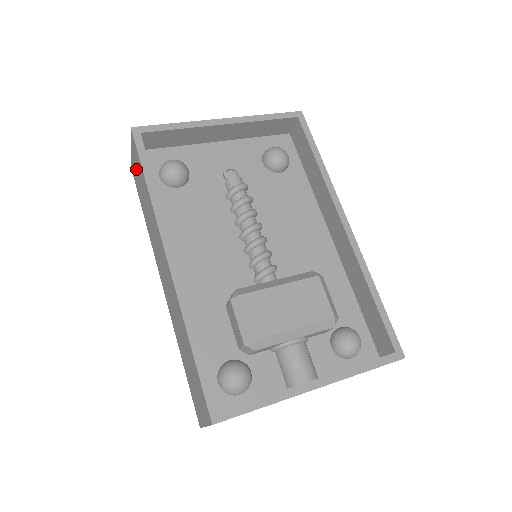
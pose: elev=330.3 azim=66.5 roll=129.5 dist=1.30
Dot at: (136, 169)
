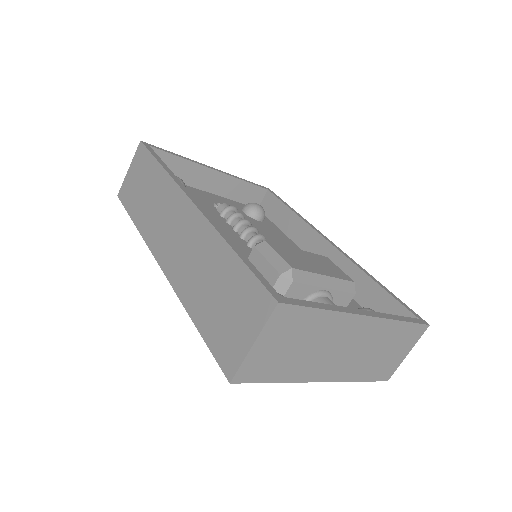
Dot at: (135, 179)
